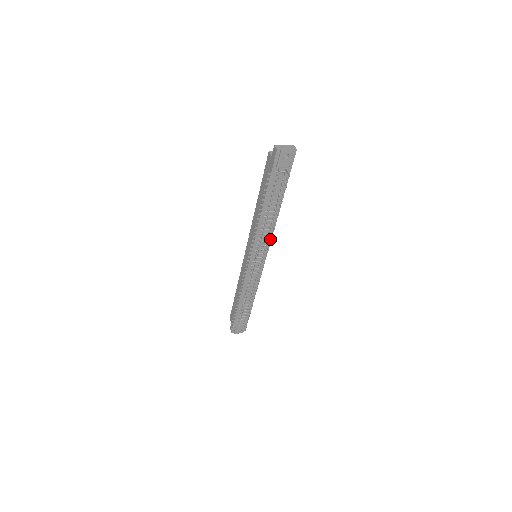
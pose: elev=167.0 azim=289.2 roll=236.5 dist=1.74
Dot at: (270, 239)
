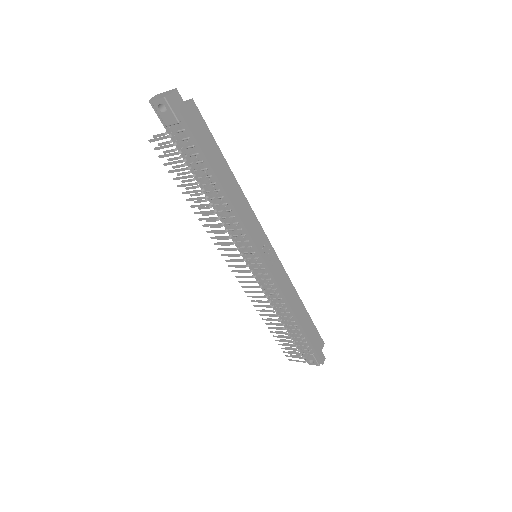
Dot at: (224, 230)
